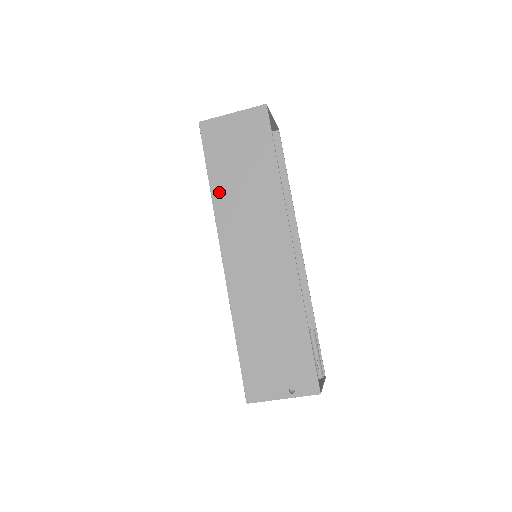
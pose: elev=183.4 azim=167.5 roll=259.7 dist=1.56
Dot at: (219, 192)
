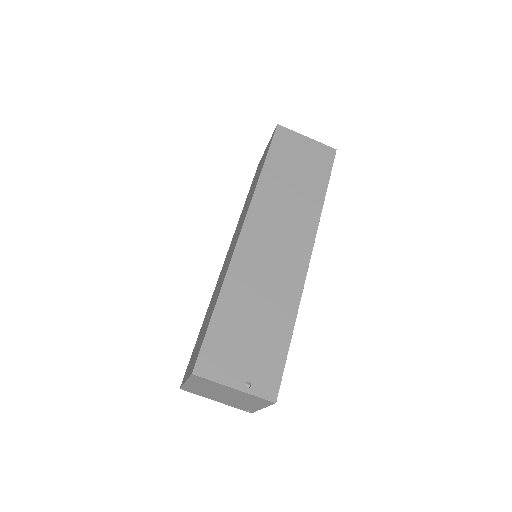
Dot at: (268, 179)
